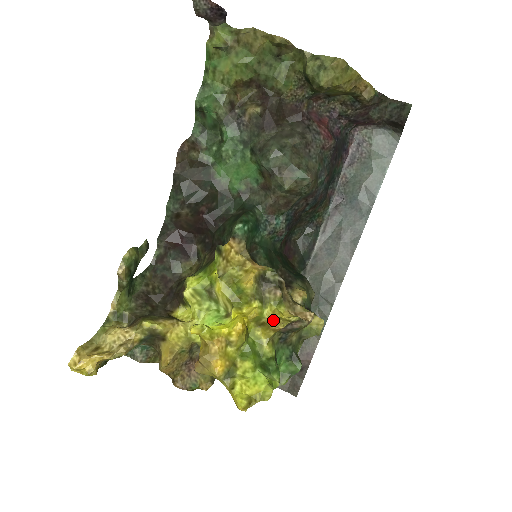
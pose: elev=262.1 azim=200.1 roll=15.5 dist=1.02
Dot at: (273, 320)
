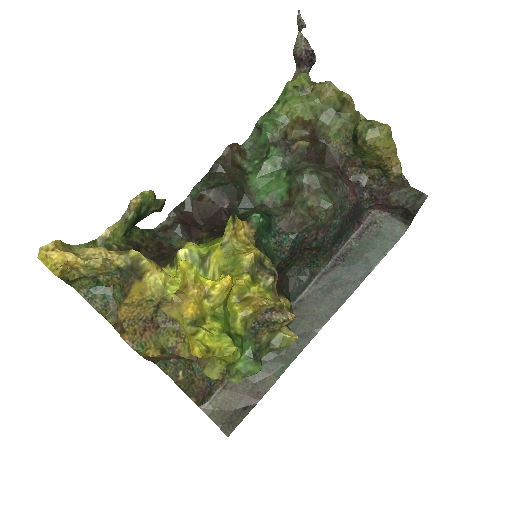
Dot at: (258, 296)
